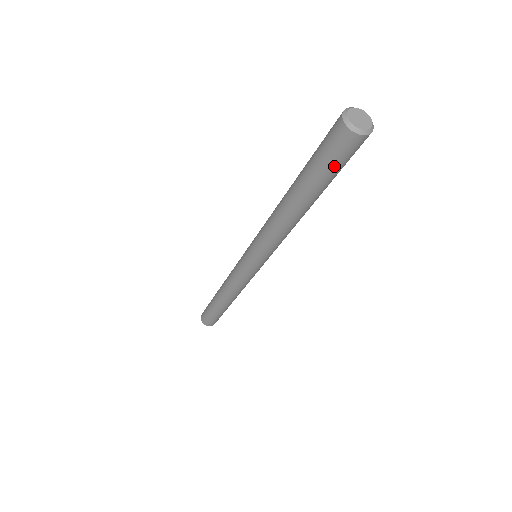
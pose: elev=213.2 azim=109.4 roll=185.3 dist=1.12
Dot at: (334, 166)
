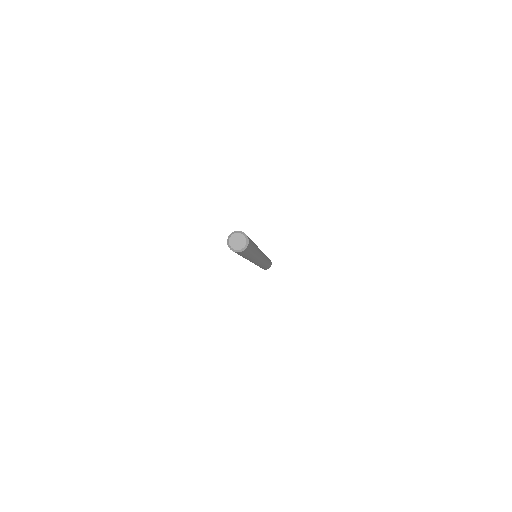
Dot at: occluded
